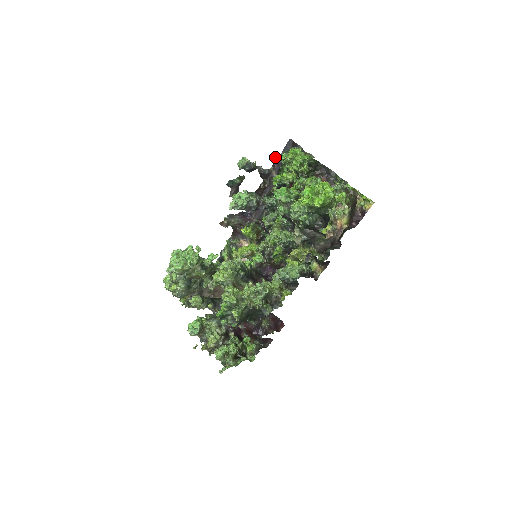
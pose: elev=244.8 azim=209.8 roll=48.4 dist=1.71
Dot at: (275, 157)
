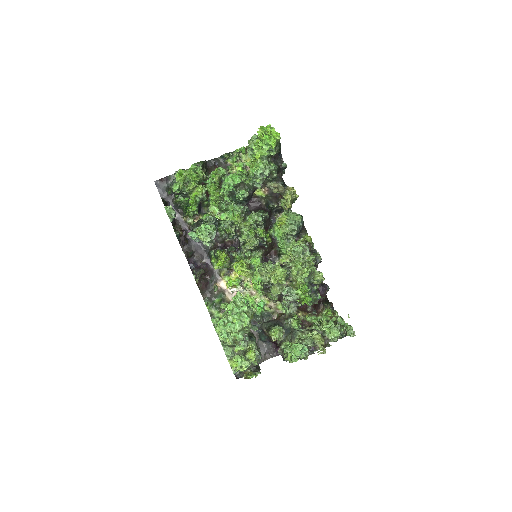
Dot at: (164, 201)
